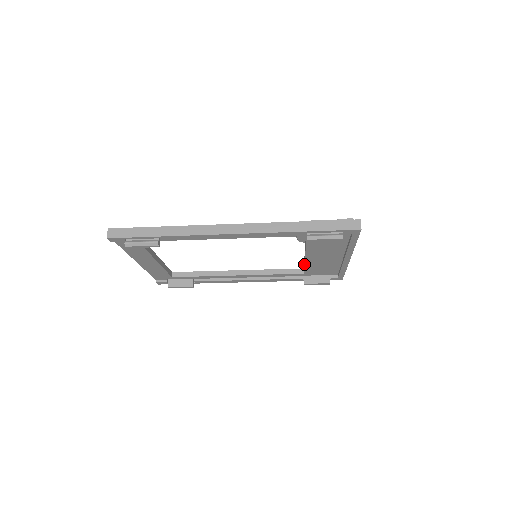
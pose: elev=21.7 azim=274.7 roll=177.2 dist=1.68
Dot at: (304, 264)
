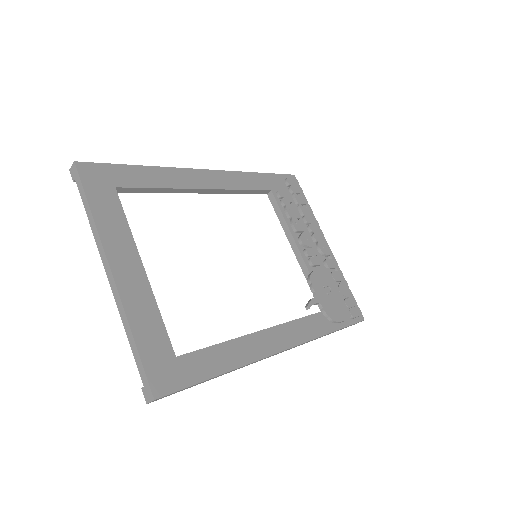
Dot at: (282, 226)
